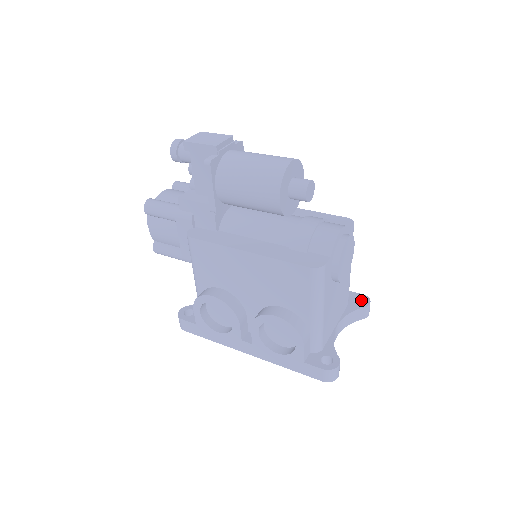
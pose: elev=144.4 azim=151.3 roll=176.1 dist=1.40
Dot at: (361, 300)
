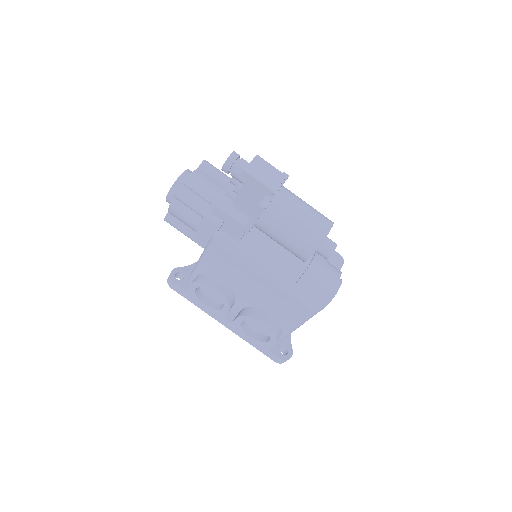
Dot at: occluded
